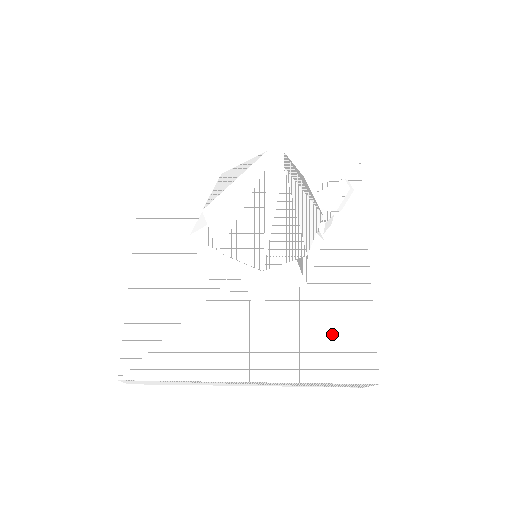
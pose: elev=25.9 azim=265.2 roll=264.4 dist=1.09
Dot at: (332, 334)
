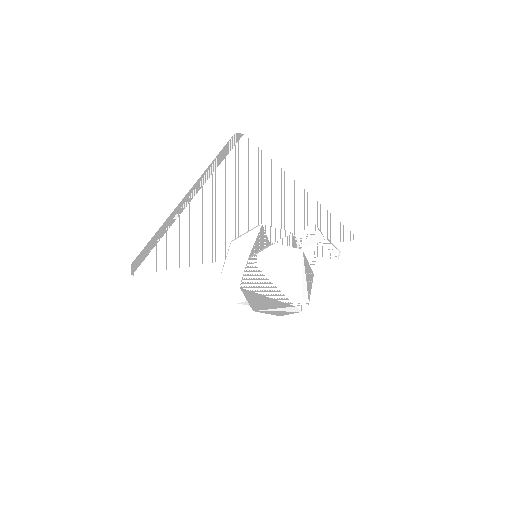
Dot at: (259, 323)
